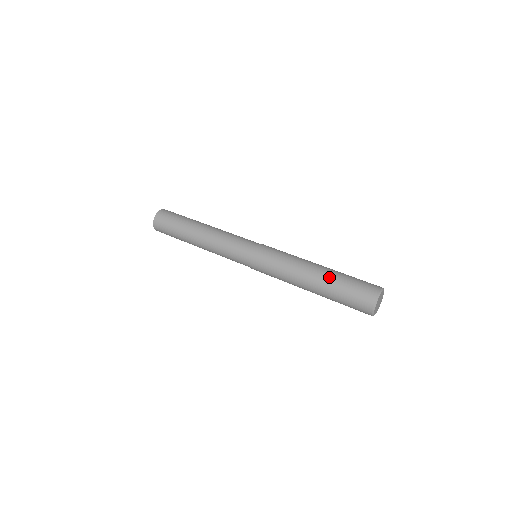
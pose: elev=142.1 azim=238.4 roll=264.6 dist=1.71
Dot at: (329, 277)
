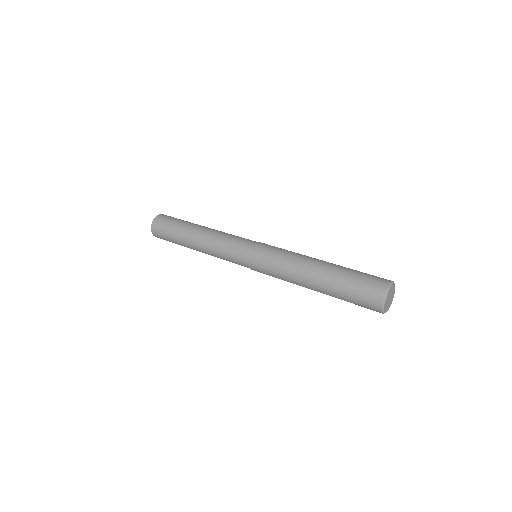
Dot at: (339, 265)
